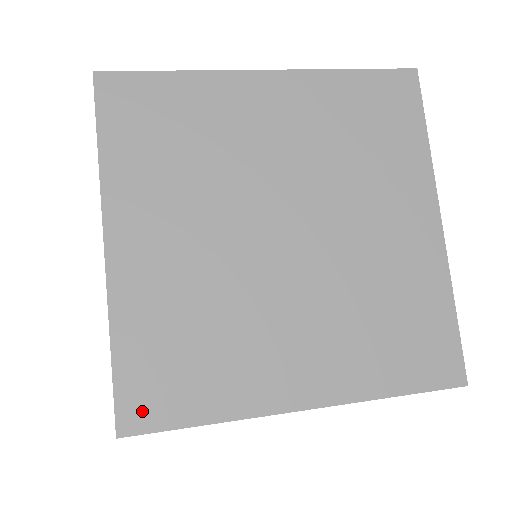
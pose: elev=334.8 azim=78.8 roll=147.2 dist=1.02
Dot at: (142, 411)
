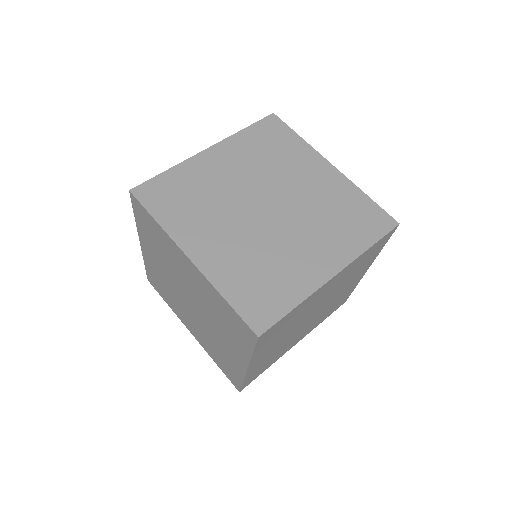
Dot at: (261, 318)
